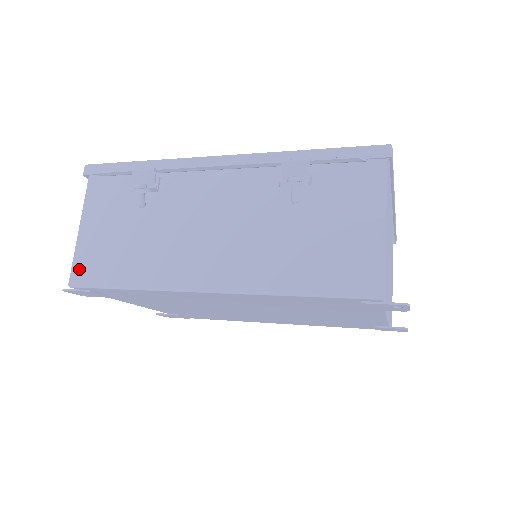
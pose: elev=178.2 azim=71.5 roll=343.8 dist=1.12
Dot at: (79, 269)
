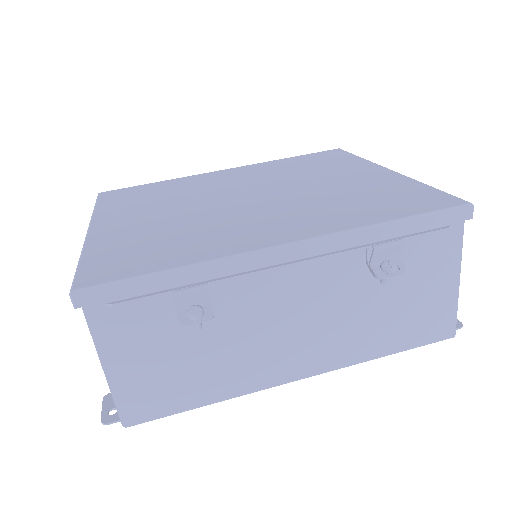
Dot at: (132, 409)
